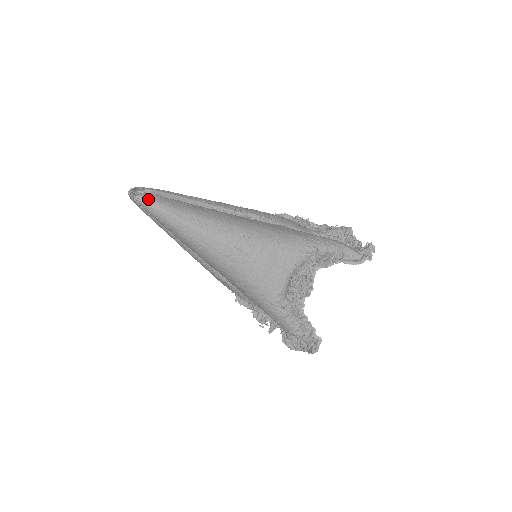
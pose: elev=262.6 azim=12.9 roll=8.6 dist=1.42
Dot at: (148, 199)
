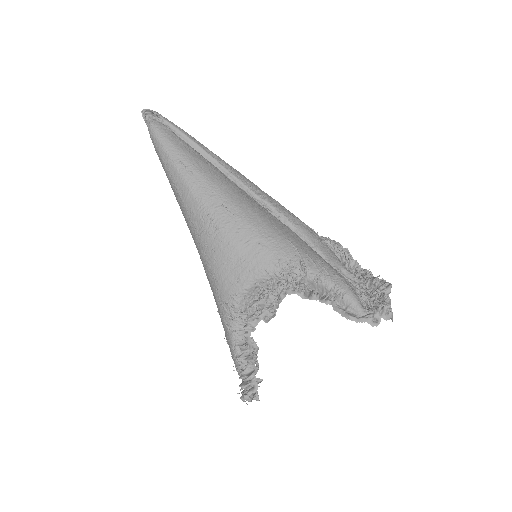
Dot at: (154, 125)
